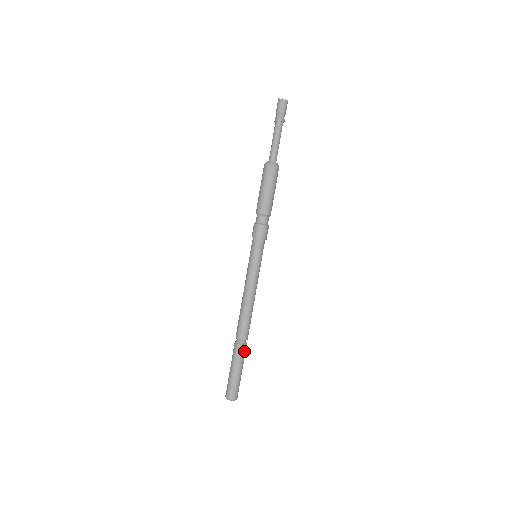
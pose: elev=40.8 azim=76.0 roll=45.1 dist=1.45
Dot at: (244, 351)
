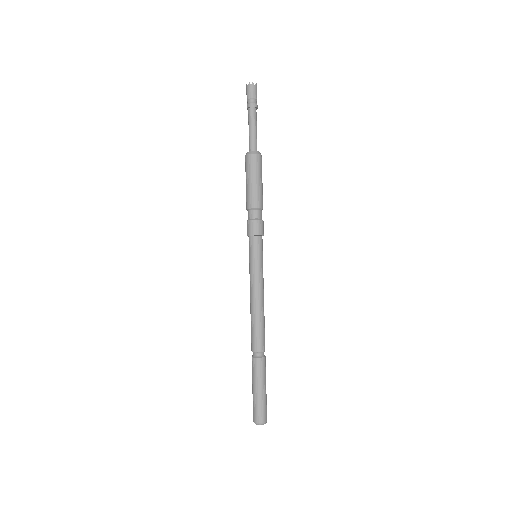
Dot at: (262, 365)
